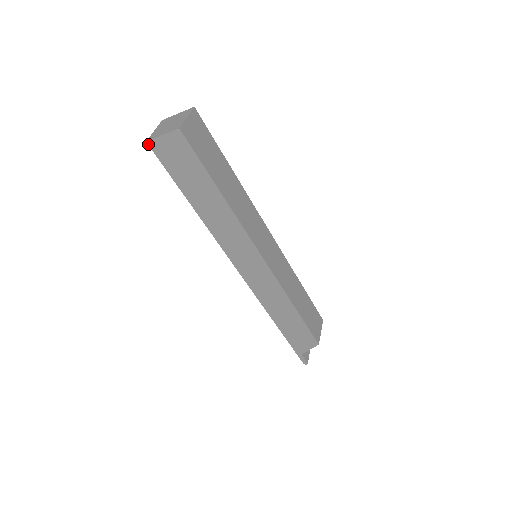
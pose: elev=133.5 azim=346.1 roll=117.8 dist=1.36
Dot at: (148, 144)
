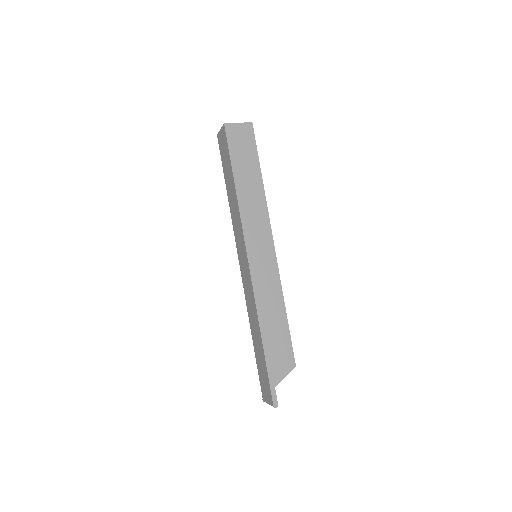
Dot at: (225, 126)
